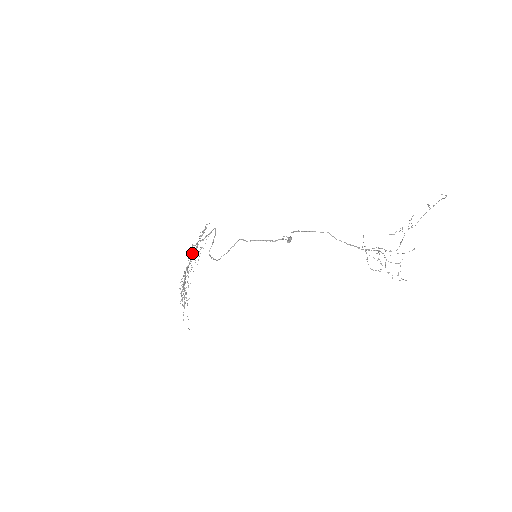
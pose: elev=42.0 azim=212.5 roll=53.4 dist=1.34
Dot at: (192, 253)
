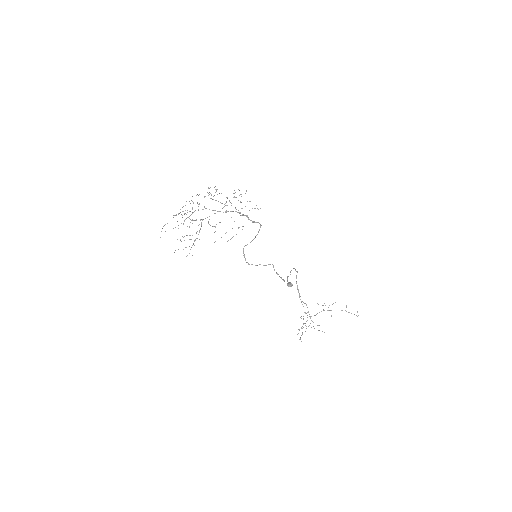
Dot at: occluded
